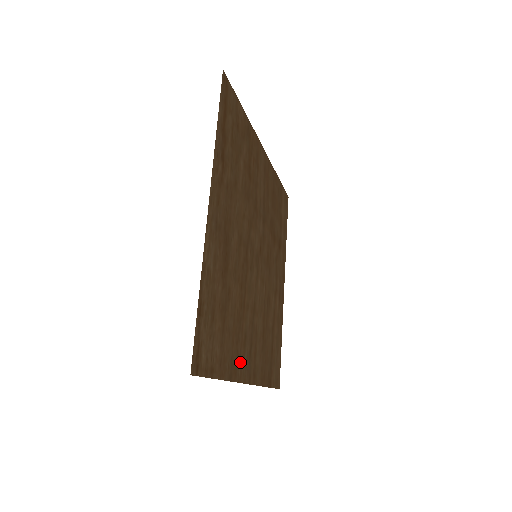
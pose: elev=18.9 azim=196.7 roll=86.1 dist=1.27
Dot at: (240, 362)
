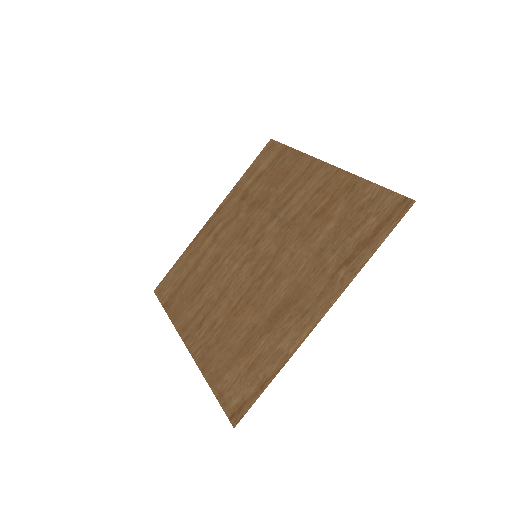
Dot at: (203, 346)
